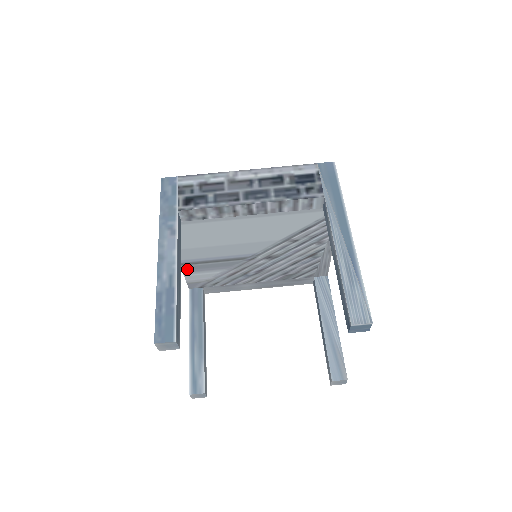
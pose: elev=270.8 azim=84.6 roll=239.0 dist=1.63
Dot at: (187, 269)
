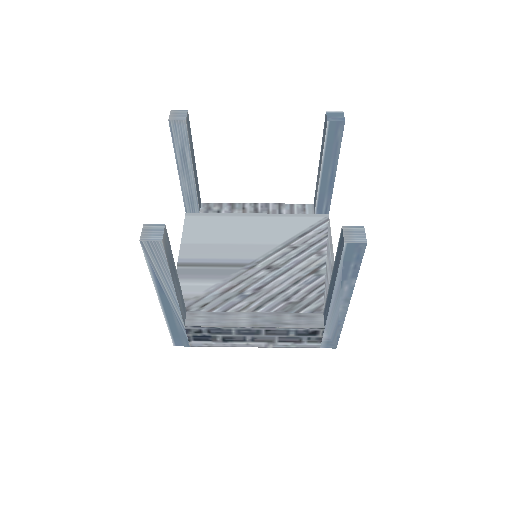
Dot at: (181, 274)
